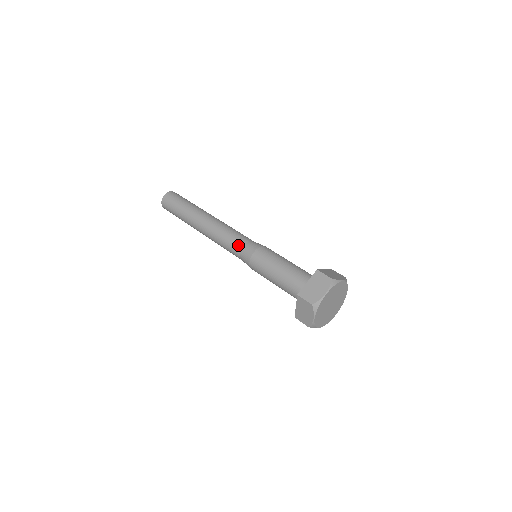
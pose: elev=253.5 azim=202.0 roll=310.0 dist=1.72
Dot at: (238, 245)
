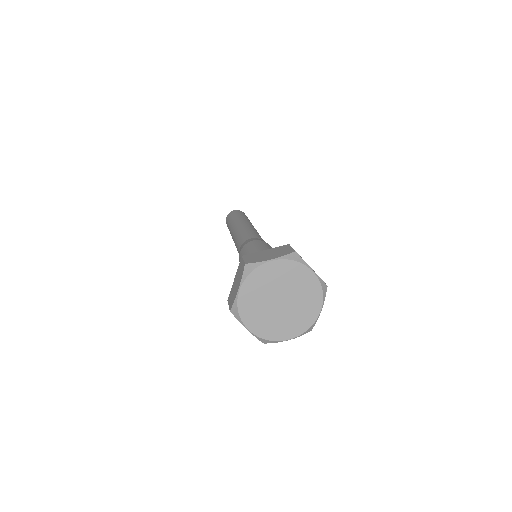
Dot at: (246, 237)
